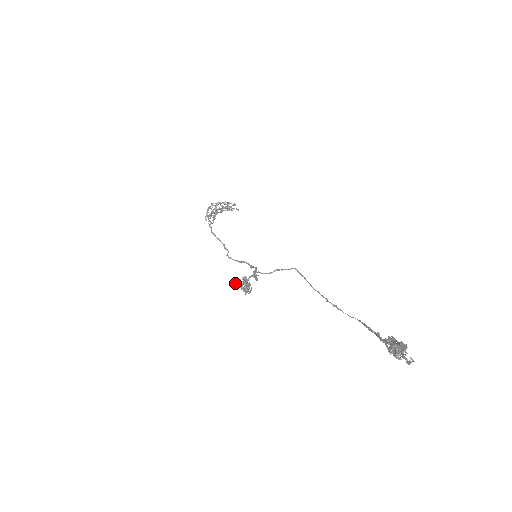
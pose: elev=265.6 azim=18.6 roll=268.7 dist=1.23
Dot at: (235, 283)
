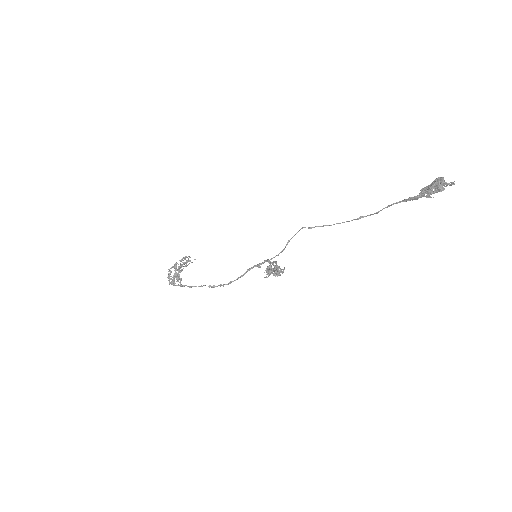
Dot at: occluded
